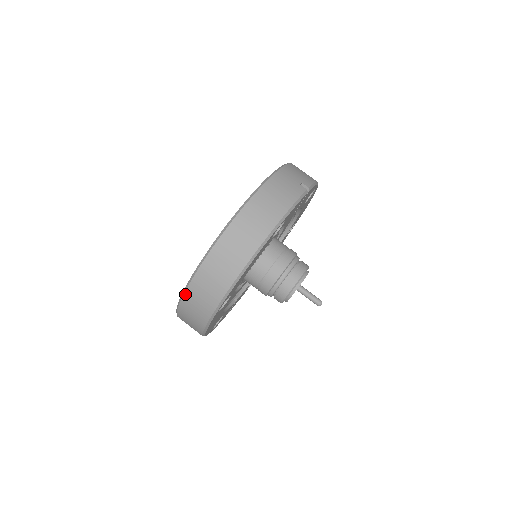
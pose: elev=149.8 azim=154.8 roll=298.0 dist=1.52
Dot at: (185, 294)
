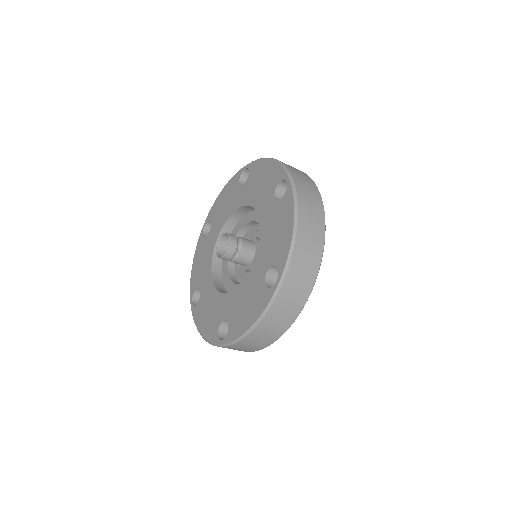
Dot at: (281, 289)
